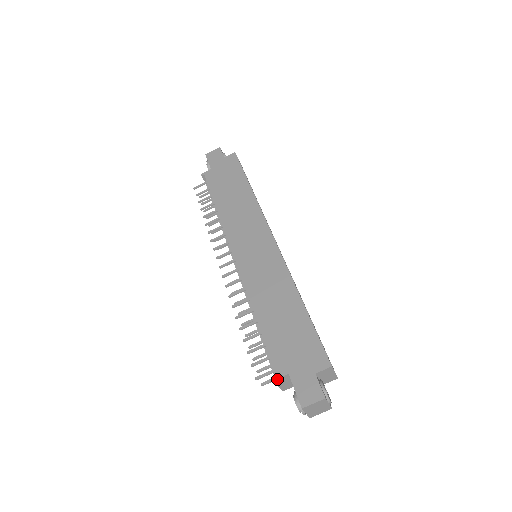
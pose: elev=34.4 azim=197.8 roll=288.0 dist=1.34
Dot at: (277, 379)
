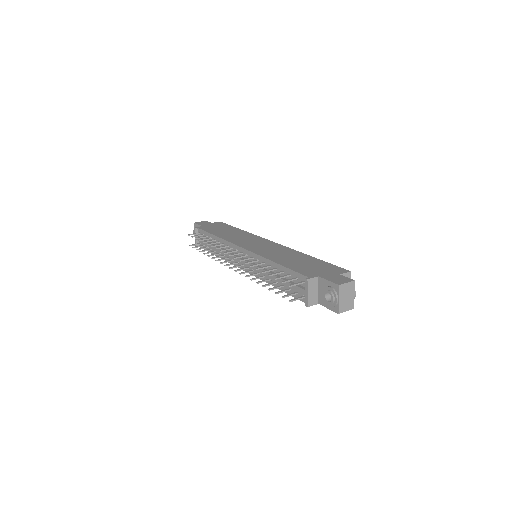
Dot at: (310, 279)
